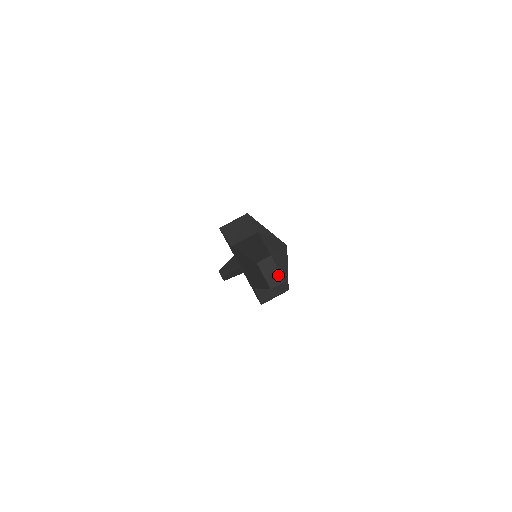
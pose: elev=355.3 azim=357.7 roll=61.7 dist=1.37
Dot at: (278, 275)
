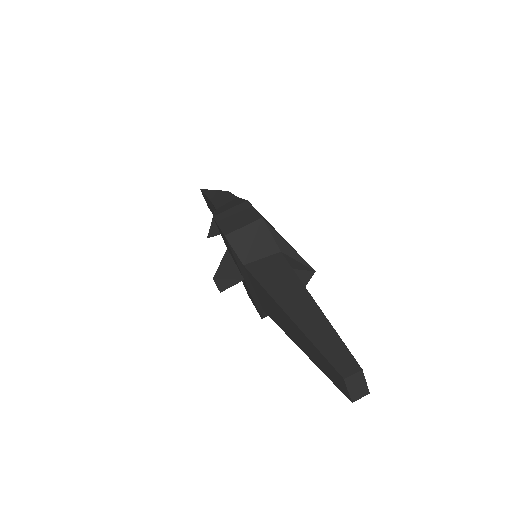
Dot at: (364, 388)
